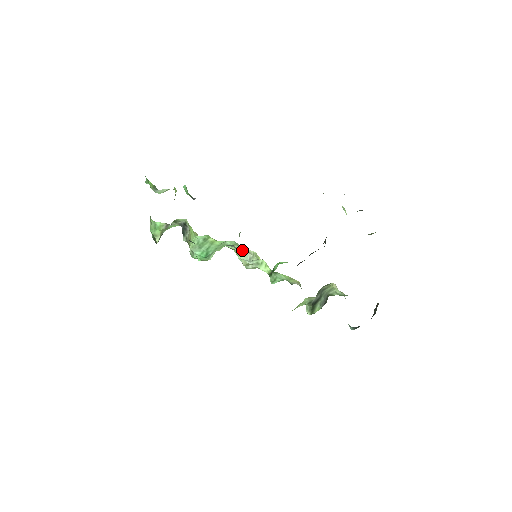
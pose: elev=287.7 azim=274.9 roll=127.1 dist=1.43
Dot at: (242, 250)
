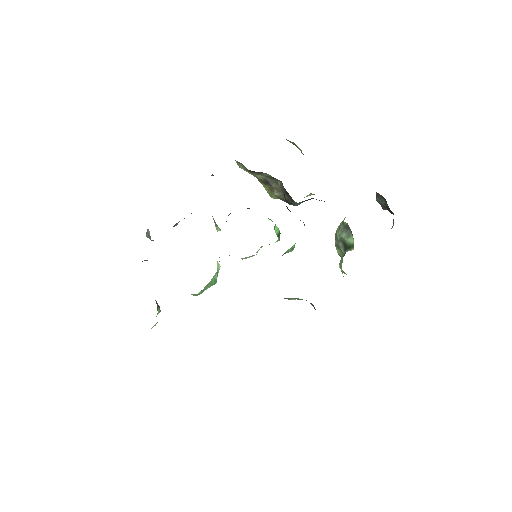
Dot at: occluded
